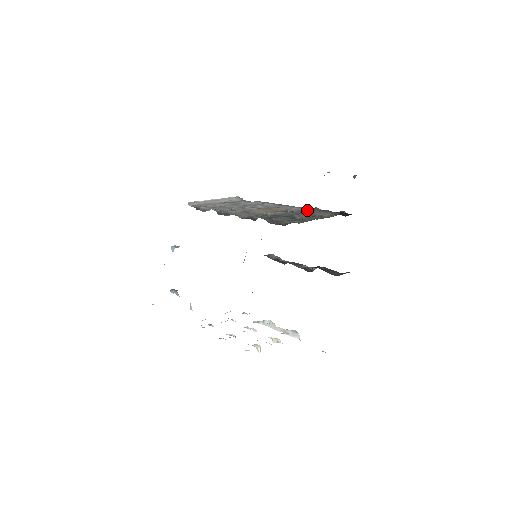
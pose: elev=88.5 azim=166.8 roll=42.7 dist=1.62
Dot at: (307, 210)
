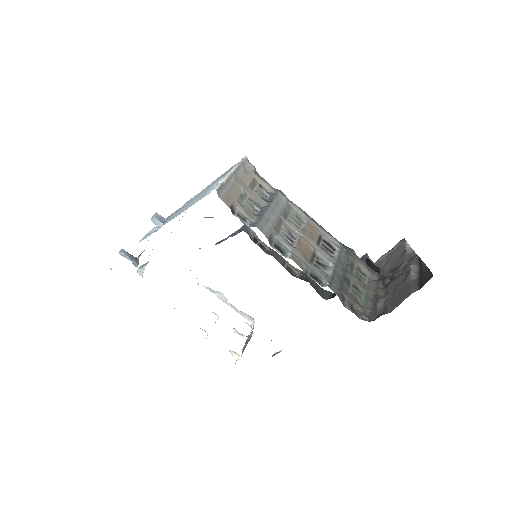
Dot at: (345, 251)
